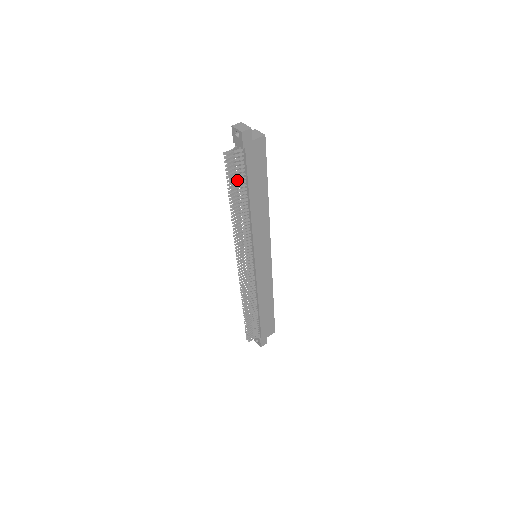
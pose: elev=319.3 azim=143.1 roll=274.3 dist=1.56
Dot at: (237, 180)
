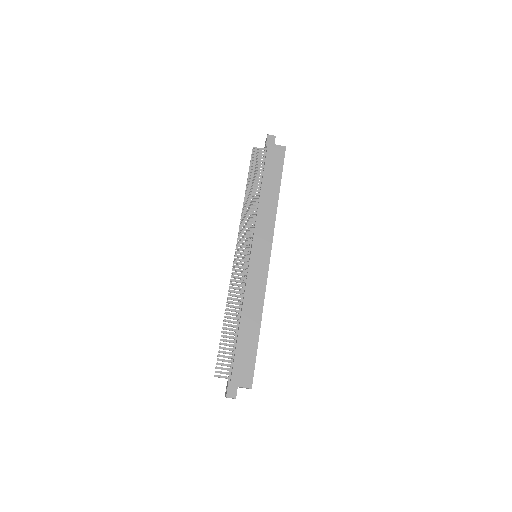
Dot at: (257, 170)
